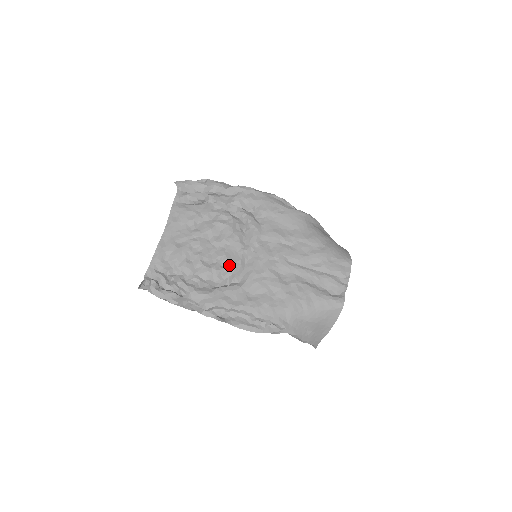
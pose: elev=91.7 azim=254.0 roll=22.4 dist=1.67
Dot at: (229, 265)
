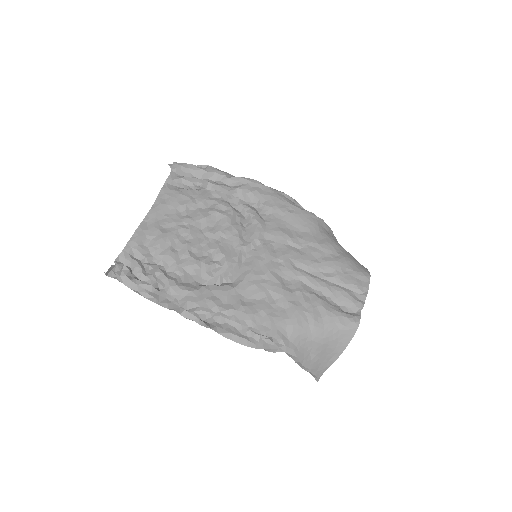
Dot at: (222, 260)
